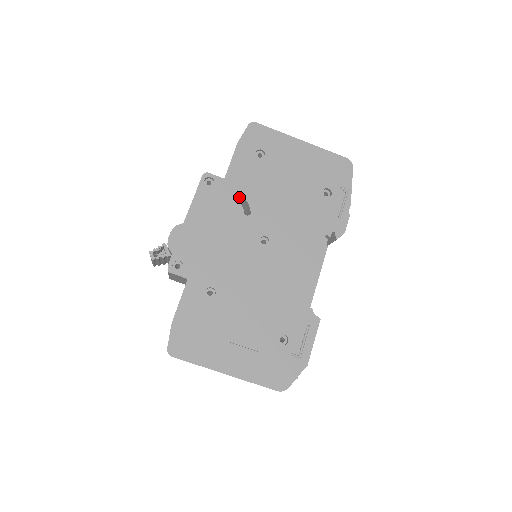
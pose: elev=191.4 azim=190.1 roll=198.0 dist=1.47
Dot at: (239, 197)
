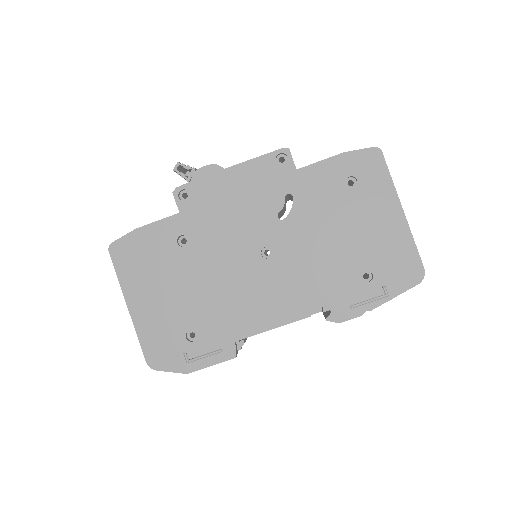
Dot at: occluded
